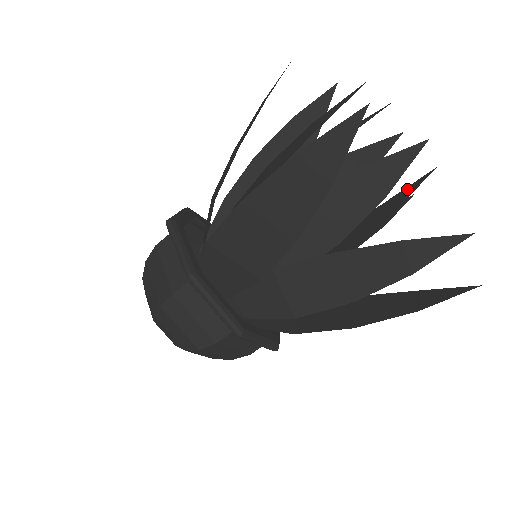
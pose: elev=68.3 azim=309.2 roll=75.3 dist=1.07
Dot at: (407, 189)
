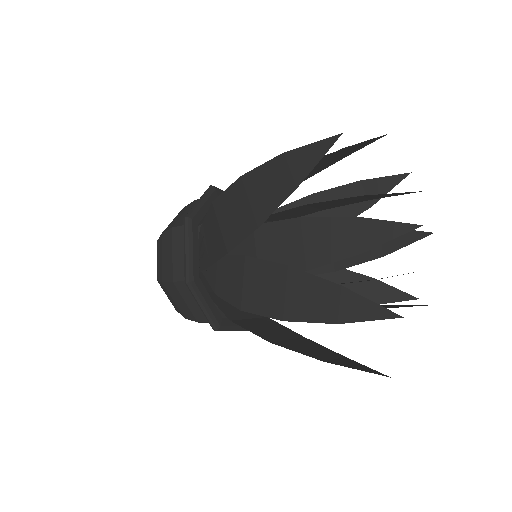
Dot at: occluded
